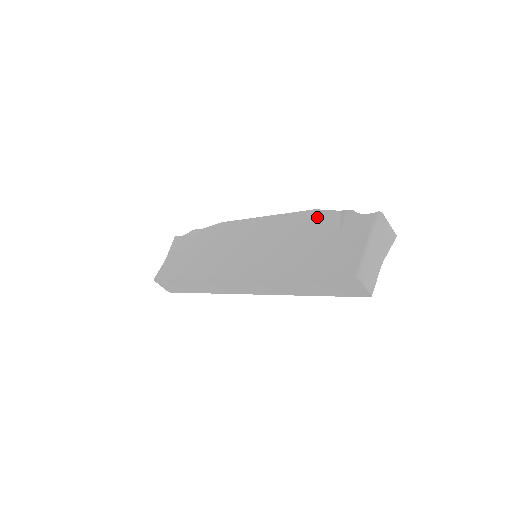
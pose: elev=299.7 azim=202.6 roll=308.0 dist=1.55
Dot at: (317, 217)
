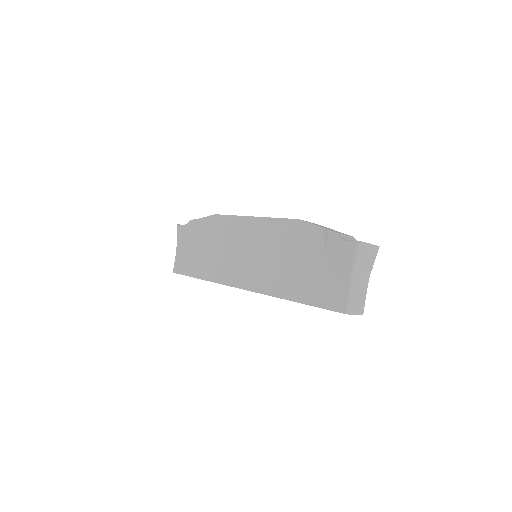
Dot at: (302, 231)
